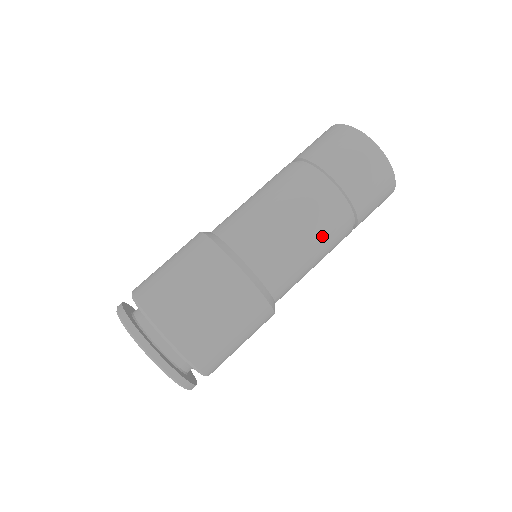
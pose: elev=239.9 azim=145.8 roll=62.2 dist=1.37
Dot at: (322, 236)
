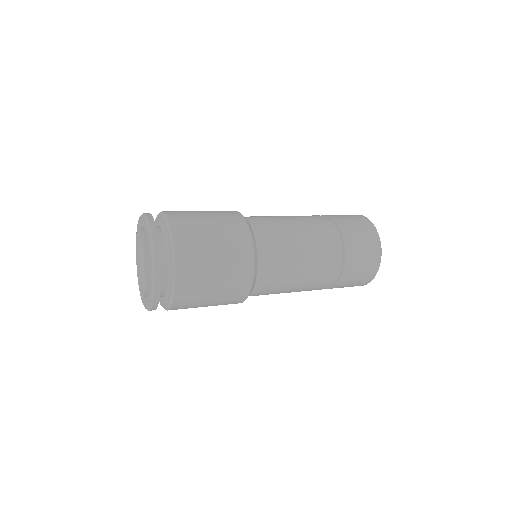
Dot at: (299, 291)
